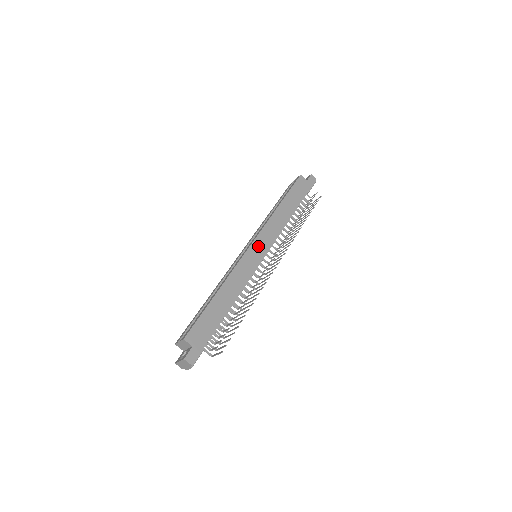
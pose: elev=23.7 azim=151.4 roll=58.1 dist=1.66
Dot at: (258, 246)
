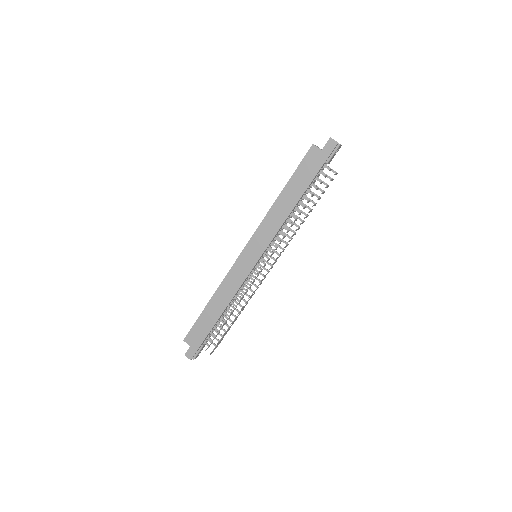
Dot at: (250, 251)
